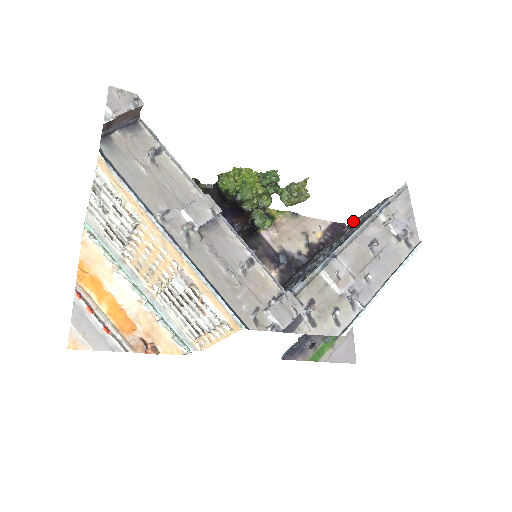
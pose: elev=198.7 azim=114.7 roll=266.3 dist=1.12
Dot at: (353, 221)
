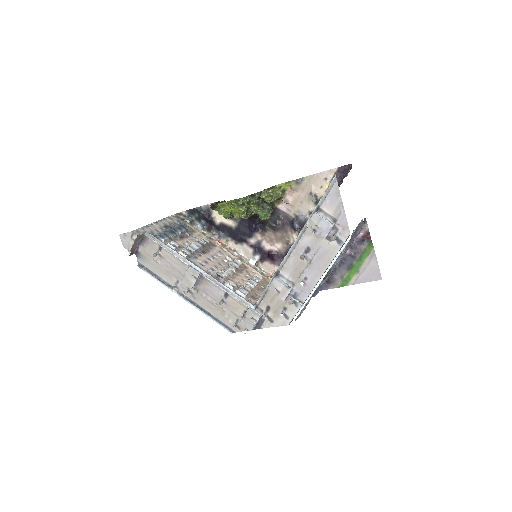
Dot at: occluded
